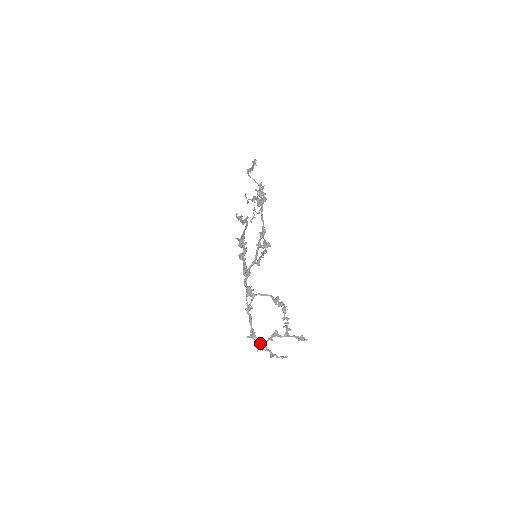
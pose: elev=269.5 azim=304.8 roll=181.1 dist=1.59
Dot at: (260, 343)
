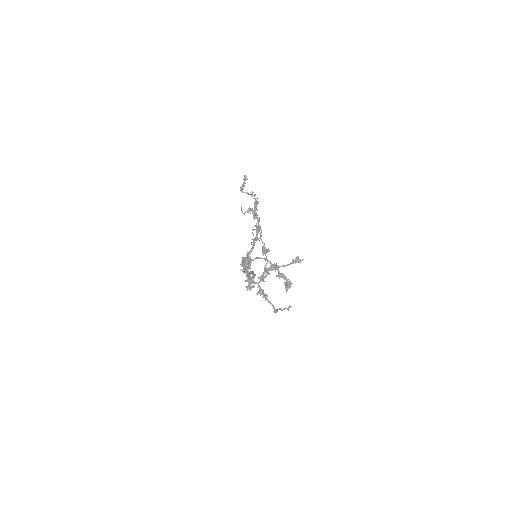
Dot at: (259, 287)
